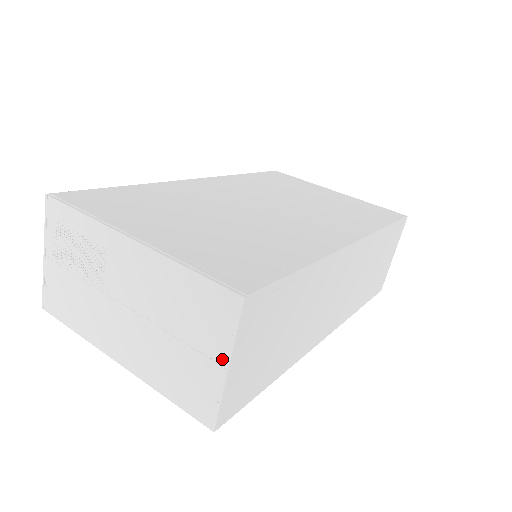
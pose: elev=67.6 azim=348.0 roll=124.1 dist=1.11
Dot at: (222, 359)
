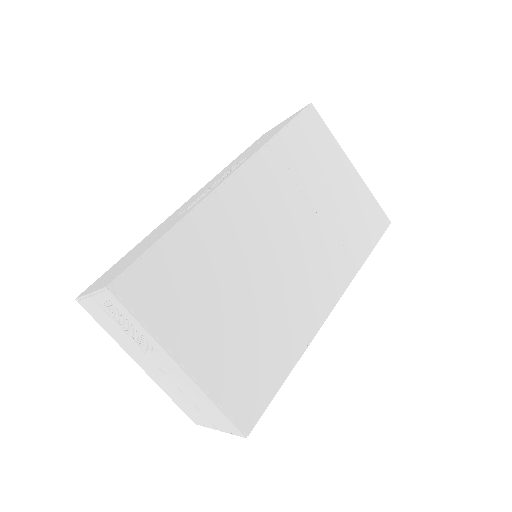
Dot at: (217, 428)
